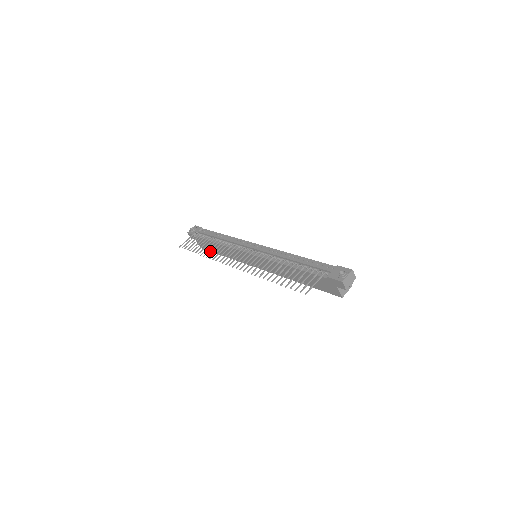
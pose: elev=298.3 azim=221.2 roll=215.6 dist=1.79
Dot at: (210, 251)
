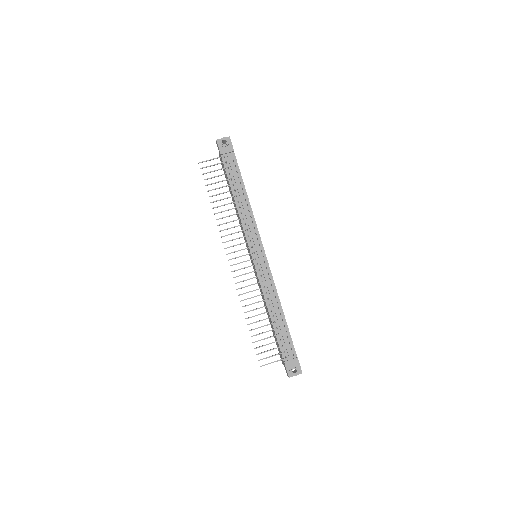
Dot at: occluded
